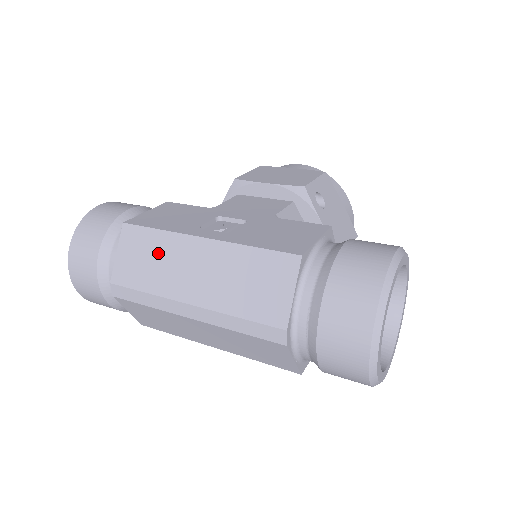
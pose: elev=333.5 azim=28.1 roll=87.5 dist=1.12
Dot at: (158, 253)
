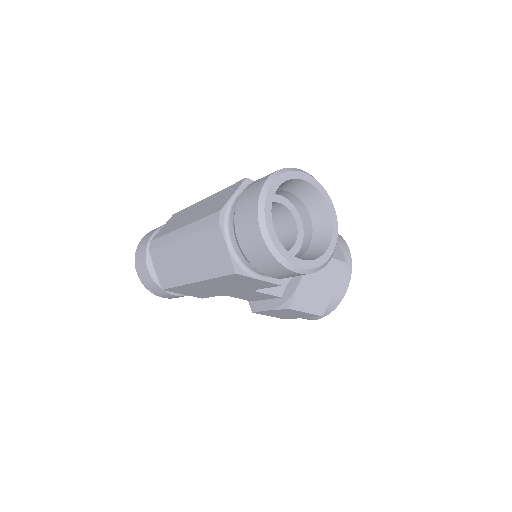
Dot at: (181, 216)
